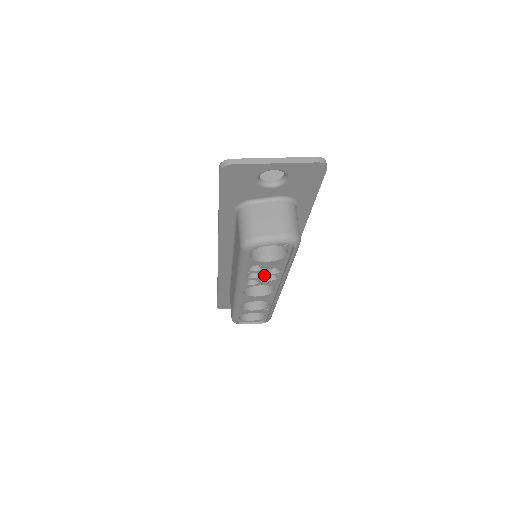
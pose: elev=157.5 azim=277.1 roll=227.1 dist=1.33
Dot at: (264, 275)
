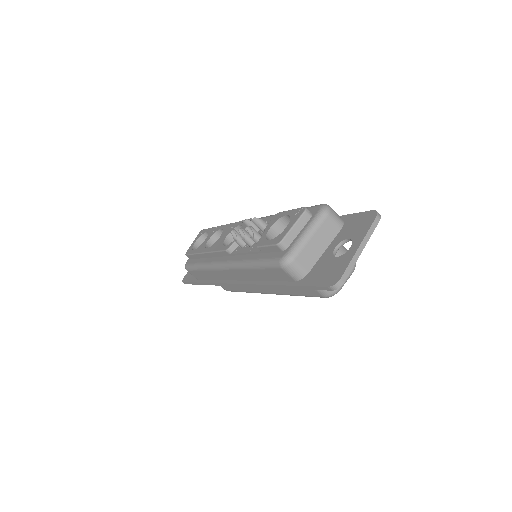
Dot at: occluded
